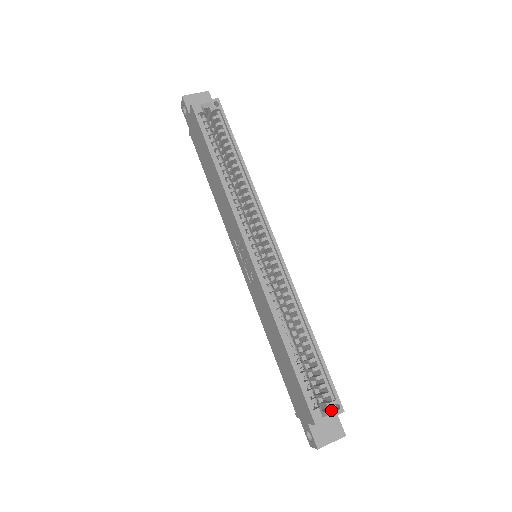
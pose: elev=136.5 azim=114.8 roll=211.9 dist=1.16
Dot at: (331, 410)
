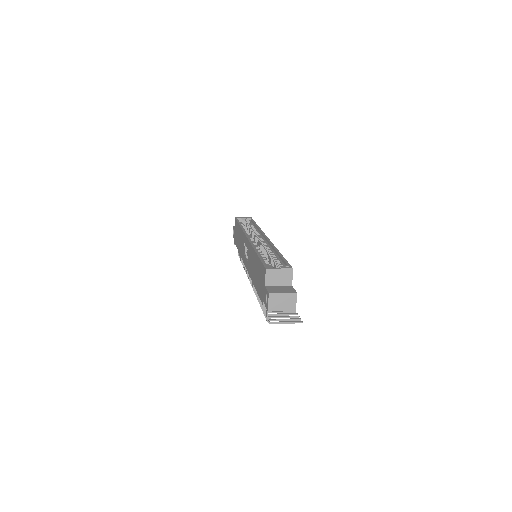
Dot at: (282, 269)
